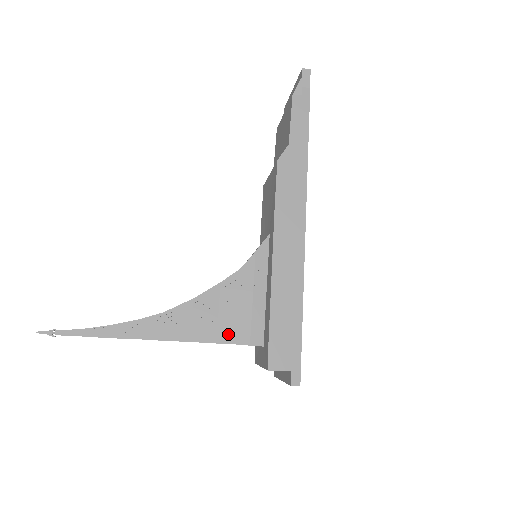
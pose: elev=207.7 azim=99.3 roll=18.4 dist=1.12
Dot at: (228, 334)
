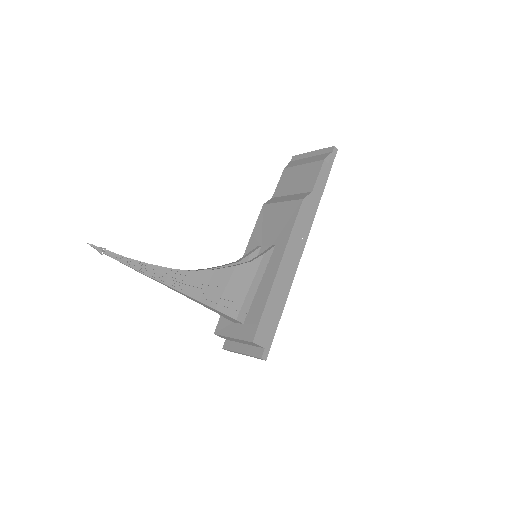
Dot at: (226, 306)
